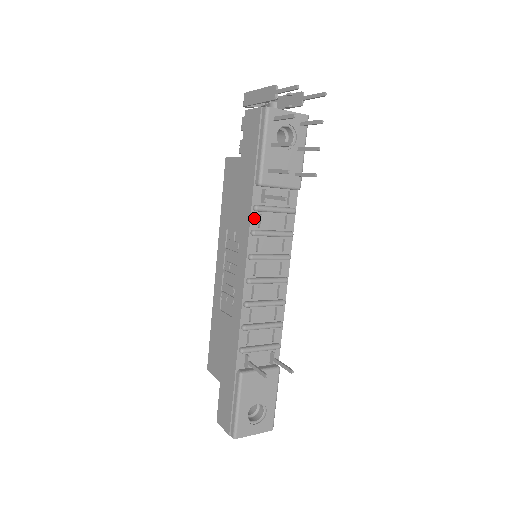
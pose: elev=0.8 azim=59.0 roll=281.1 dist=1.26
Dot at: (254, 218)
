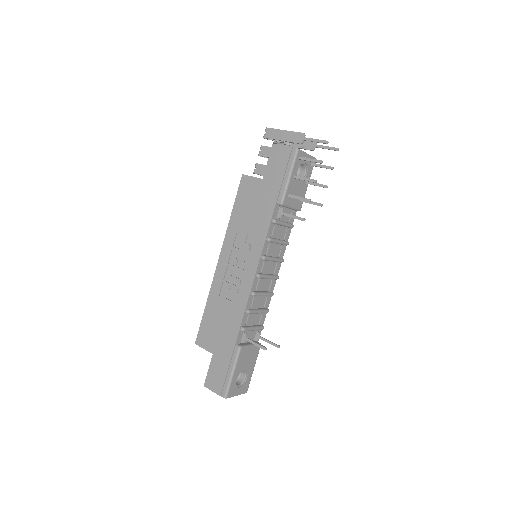
Dot at: (271, 228)
